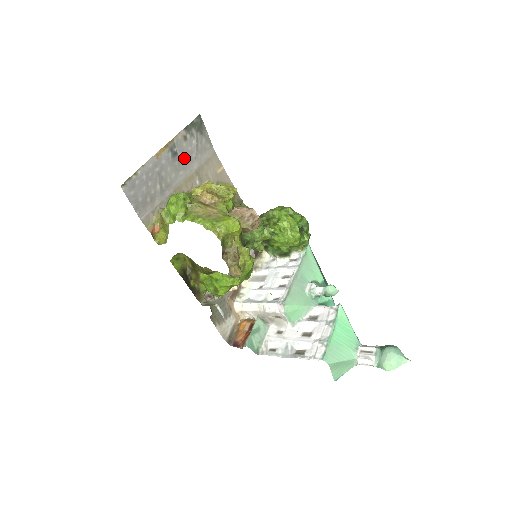
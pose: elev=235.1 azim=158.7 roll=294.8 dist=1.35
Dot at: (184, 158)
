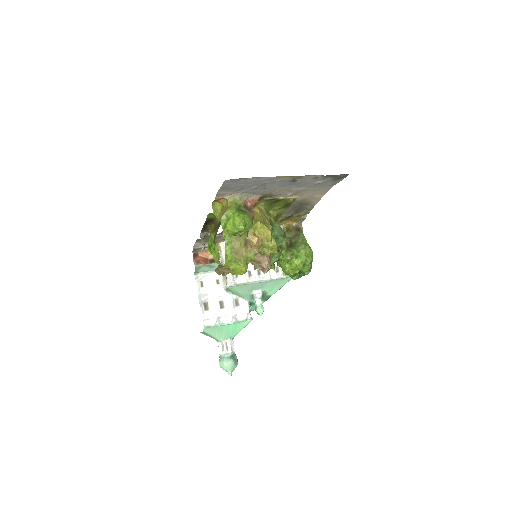
Dot at: (298, 183)
